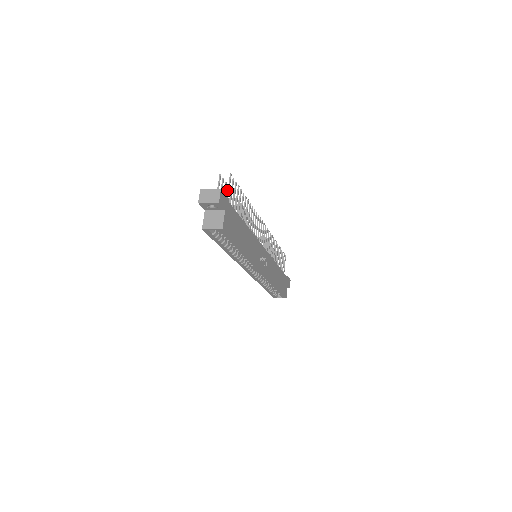
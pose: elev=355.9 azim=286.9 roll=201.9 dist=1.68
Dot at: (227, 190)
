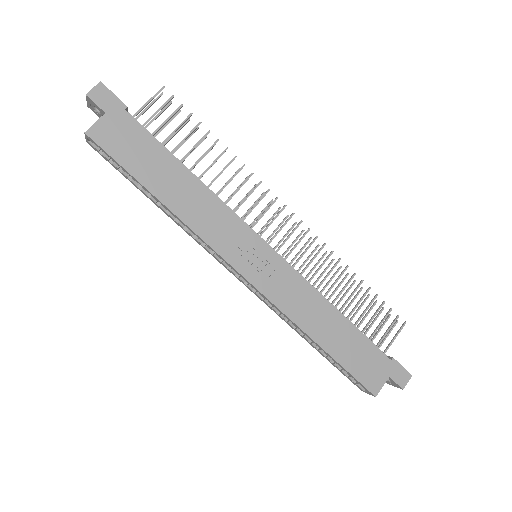
Dot at: (184, 123)
